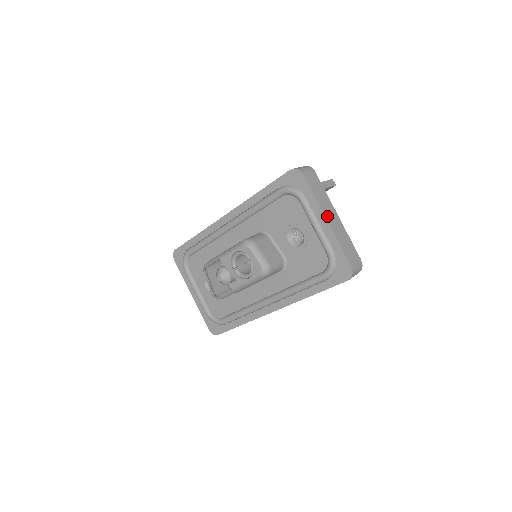
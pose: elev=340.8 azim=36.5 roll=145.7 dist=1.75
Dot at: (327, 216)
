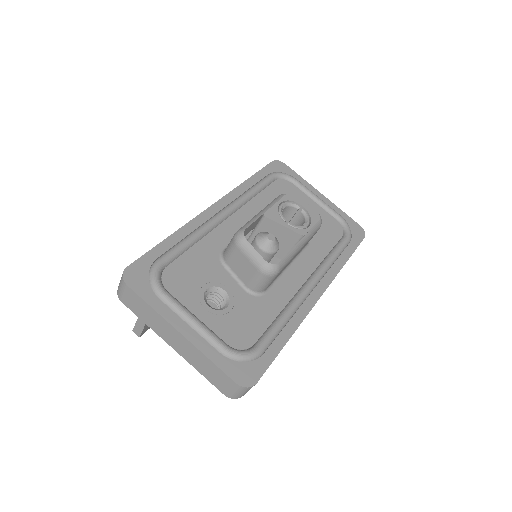
Dot at: (318, 194)
